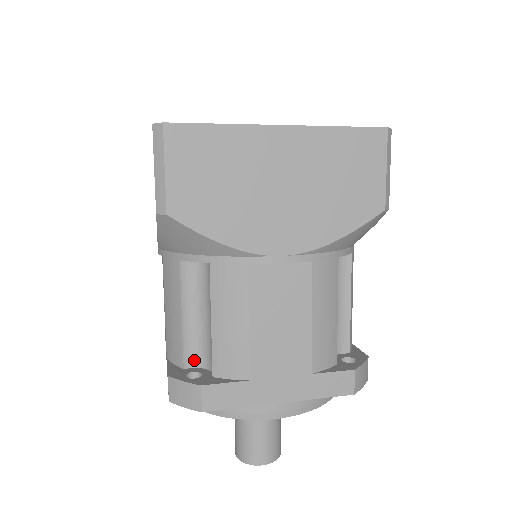
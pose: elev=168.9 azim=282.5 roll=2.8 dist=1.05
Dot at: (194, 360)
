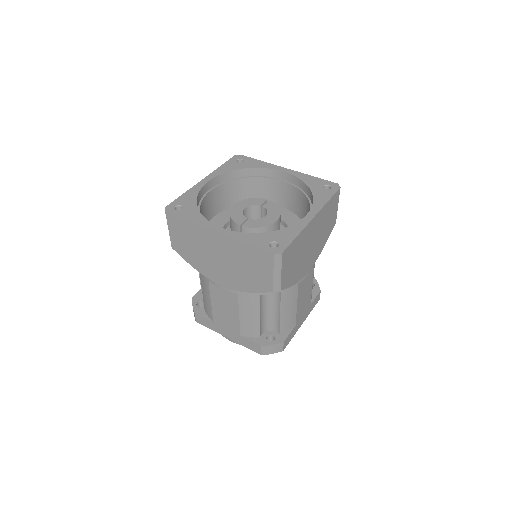
Dot at: (263, 330)
